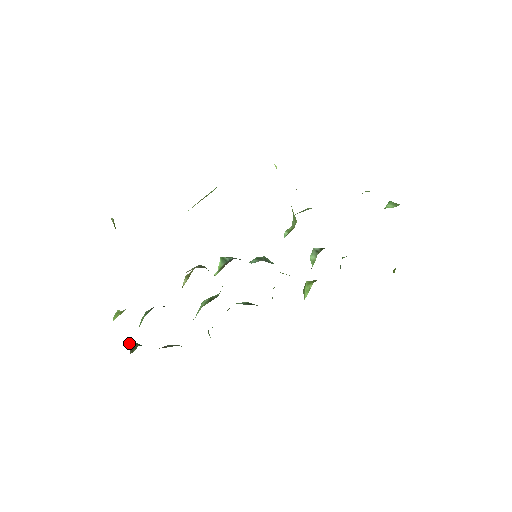
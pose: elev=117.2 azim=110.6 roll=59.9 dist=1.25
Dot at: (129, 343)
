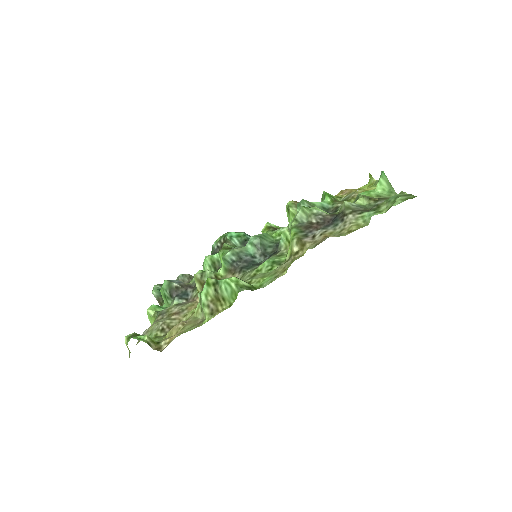
Dot at: (152, 293)
